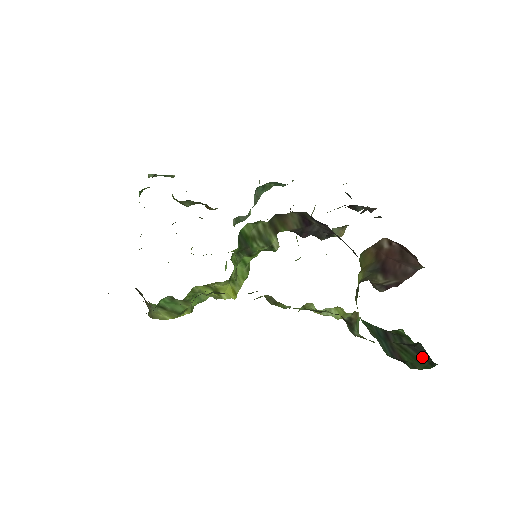
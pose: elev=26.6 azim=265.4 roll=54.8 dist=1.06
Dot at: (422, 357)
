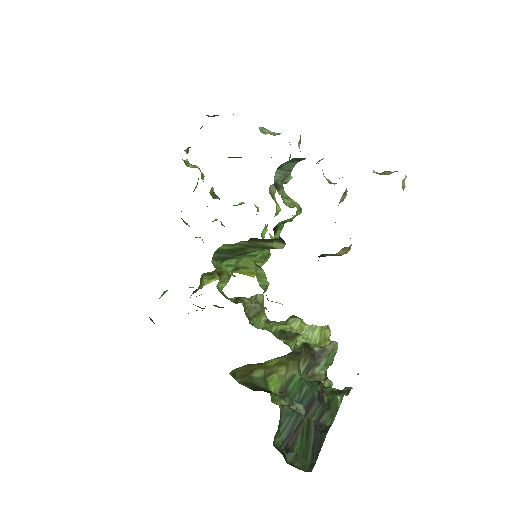
Dot at: (312, 452)
